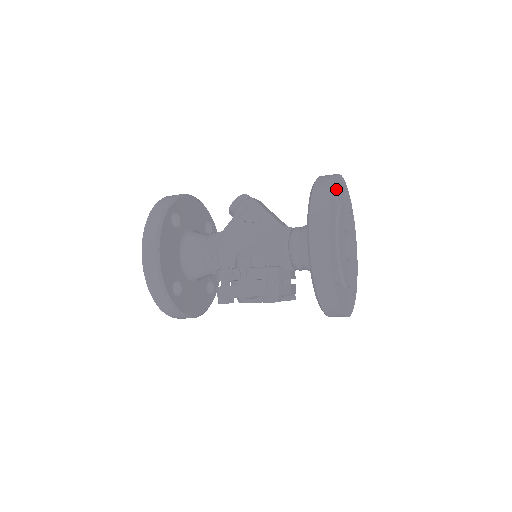
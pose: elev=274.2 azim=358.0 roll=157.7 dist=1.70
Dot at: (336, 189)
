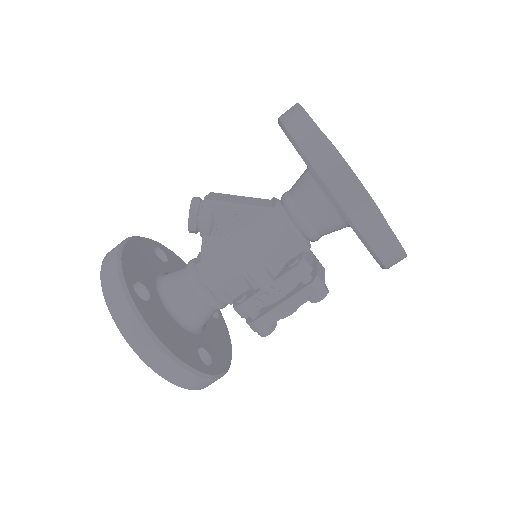
Dot at: occluded
